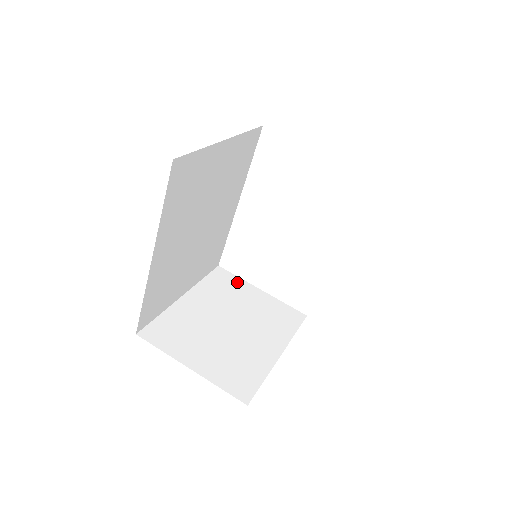
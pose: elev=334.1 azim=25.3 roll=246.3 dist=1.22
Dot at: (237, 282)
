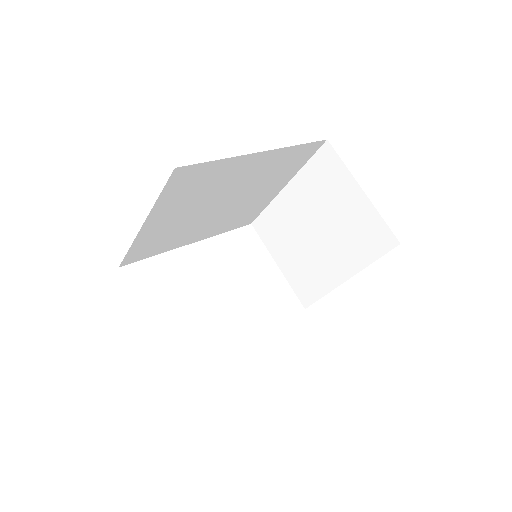
Dot at: occluded
